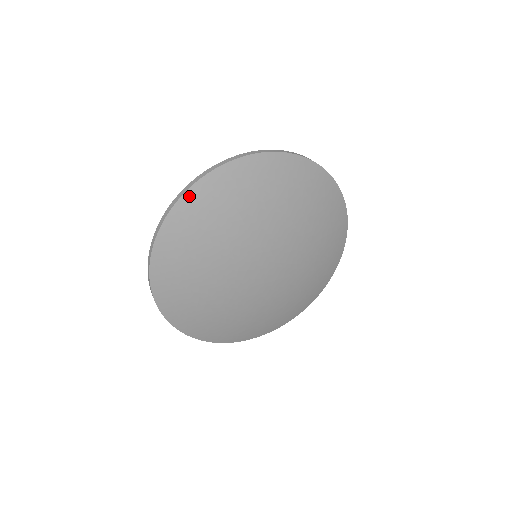
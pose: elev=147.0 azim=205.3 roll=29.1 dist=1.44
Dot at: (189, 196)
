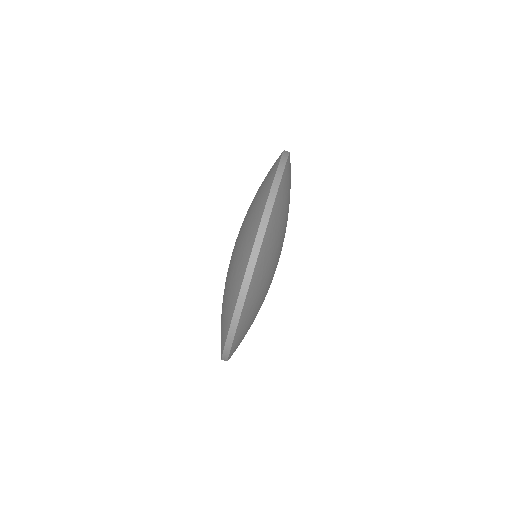
Dot at: (232, 352)
